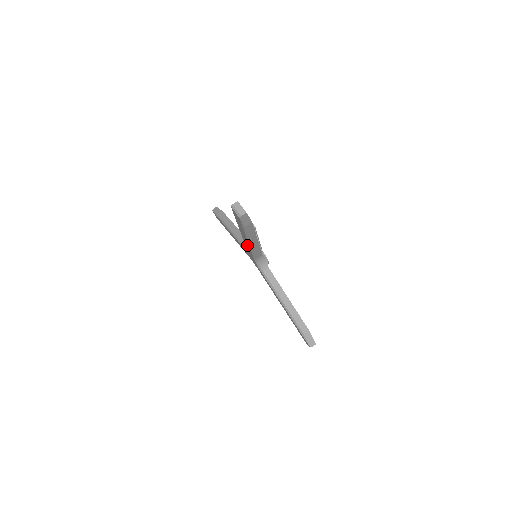
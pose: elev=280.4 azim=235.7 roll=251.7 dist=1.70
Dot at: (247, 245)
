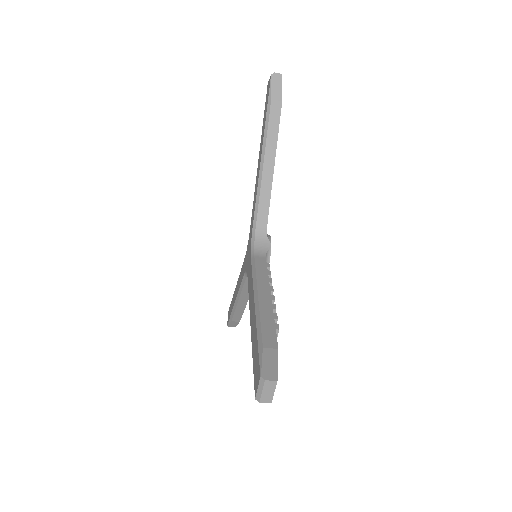
Dot at: (251, 291)
